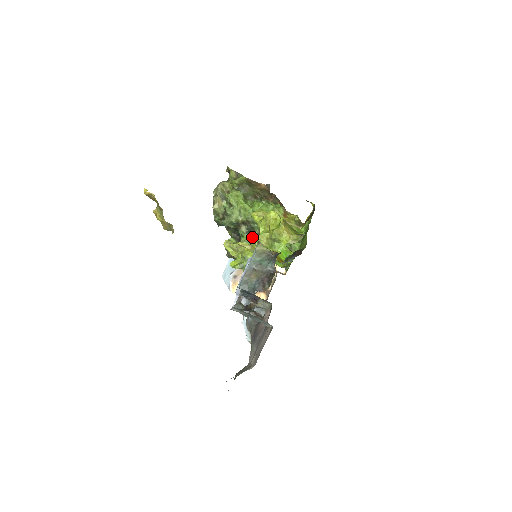
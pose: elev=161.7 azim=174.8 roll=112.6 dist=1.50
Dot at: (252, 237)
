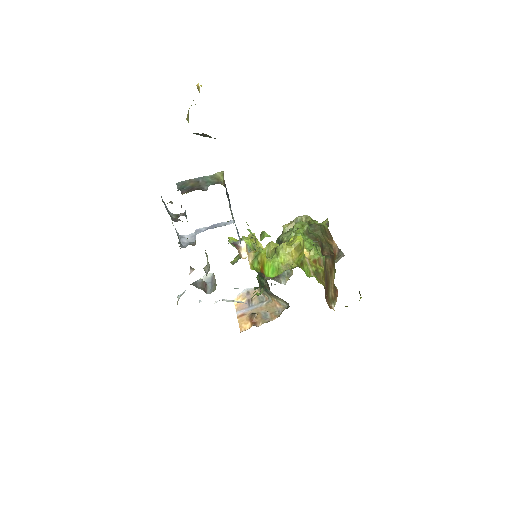
Dot at: occluded
